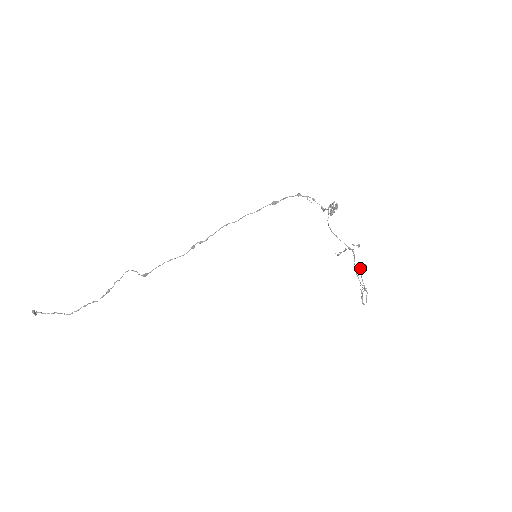
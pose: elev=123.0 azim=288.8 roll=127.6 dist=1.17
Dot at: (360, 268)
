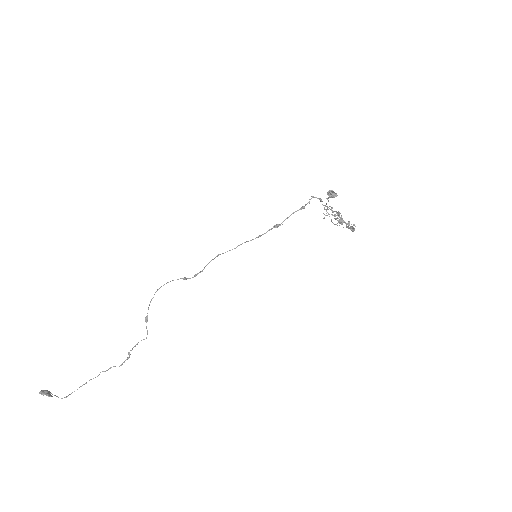
Dot at: occluded
